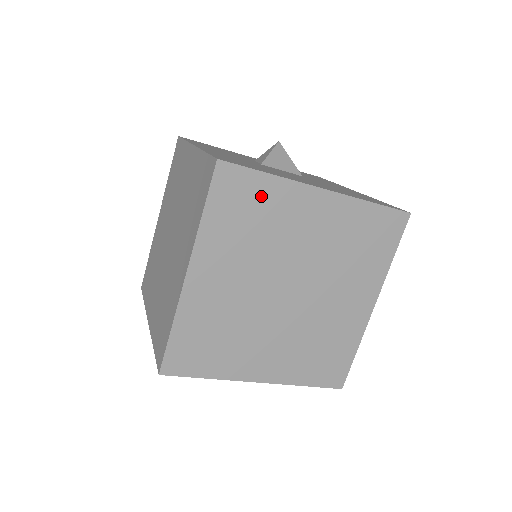
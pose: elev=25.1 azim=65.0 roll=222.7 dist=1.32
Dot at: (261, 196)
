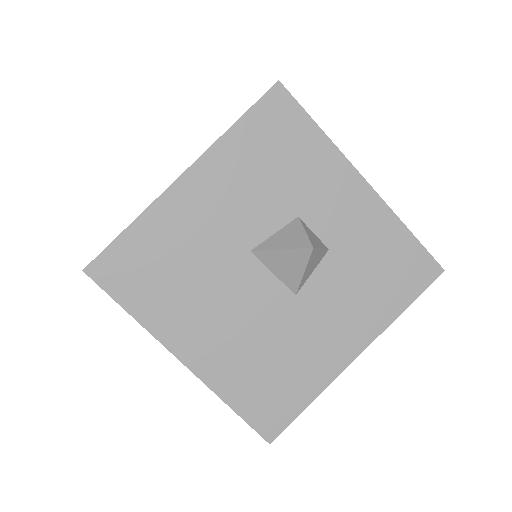
Dot at: occluded
